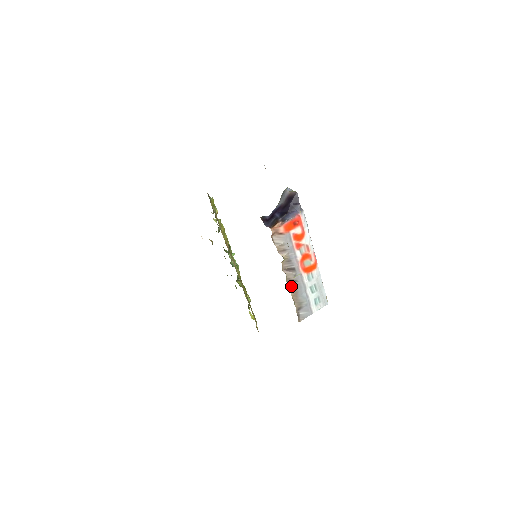
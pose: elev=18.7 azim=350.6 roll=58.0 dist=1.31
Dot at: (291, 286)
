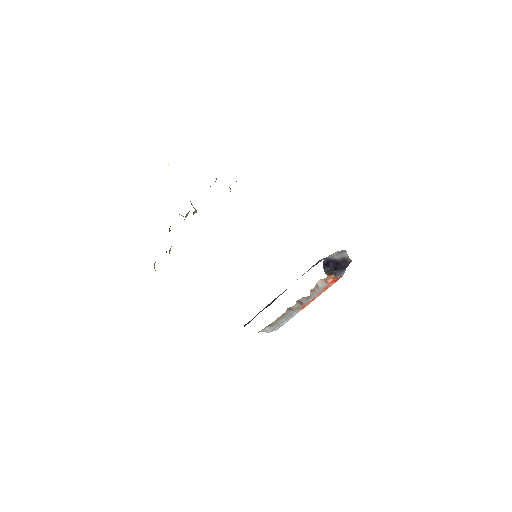
Dot at: (287, 311)
